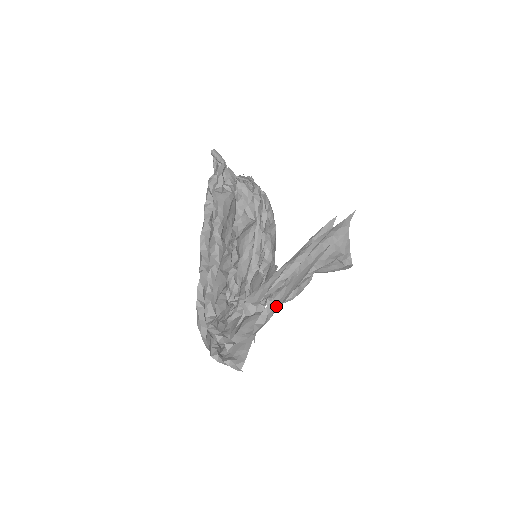
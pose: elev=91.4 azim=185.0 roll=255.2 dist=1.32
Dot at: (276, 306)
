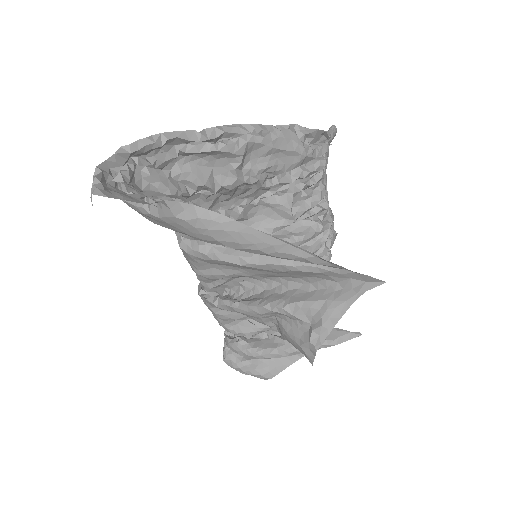
Dot at: (202, 219)
